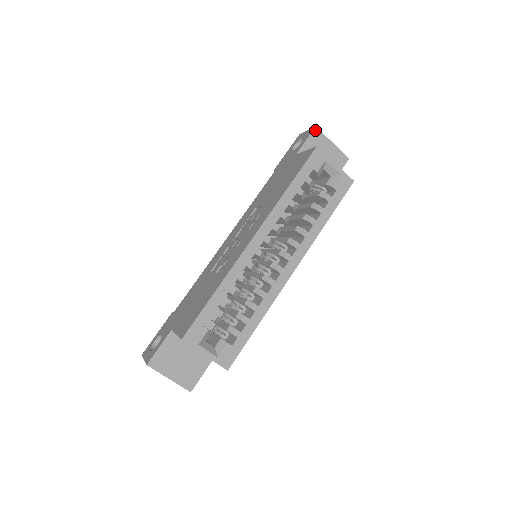
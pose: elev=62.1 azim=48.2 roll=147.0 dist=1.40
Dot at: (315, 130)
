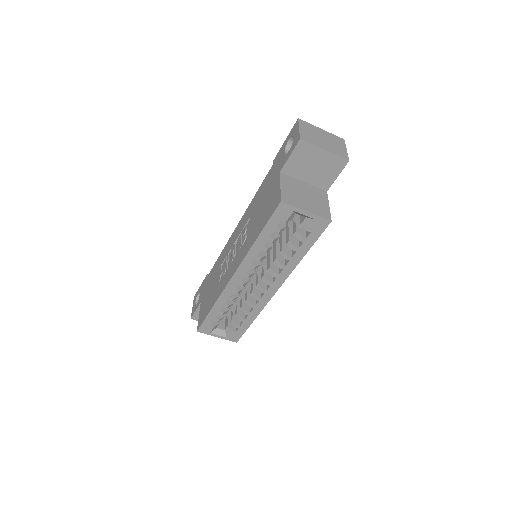
Dot at: (300, 143)
